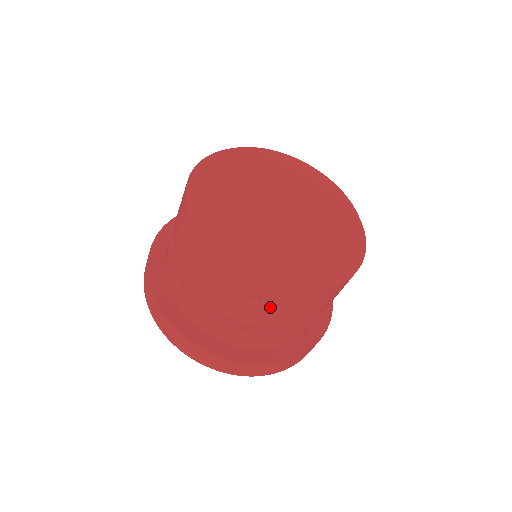
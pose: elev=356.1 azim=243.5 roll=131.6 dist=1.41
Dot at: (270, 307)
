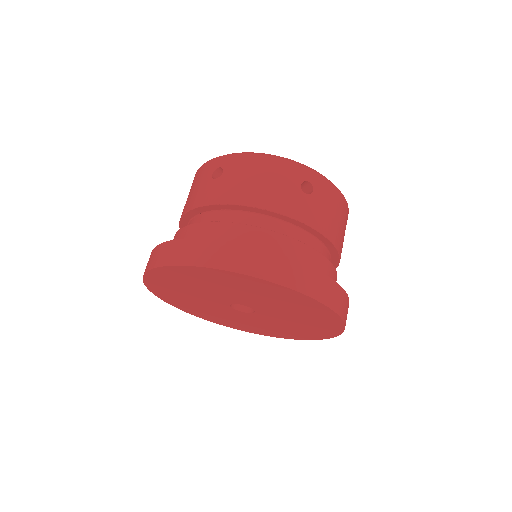
Dot at: (319, 203)
